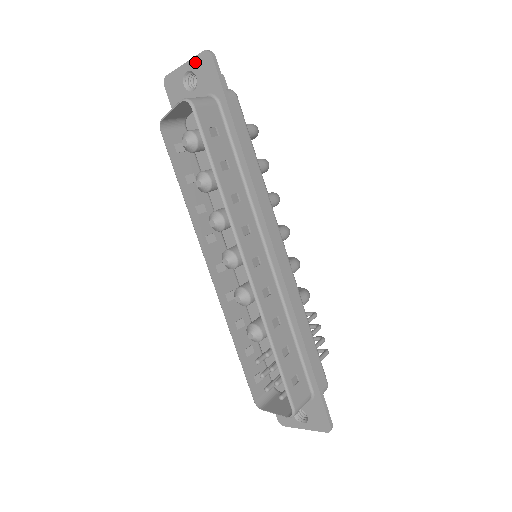
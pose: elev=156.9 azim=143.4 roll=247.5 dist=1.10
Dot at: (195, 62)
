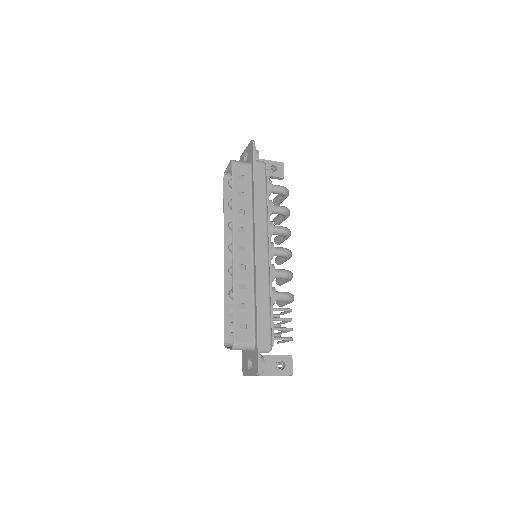
Dot at: (248, 147)
